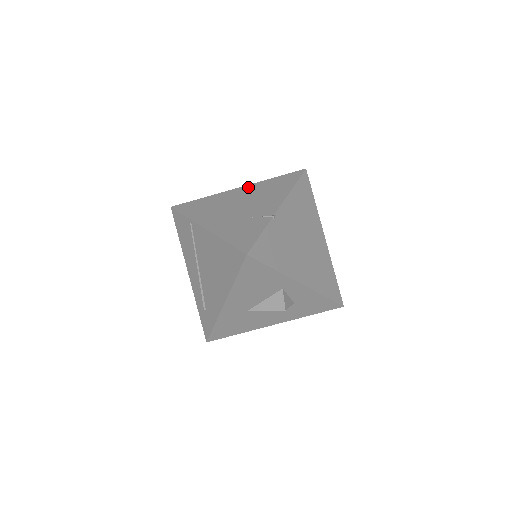
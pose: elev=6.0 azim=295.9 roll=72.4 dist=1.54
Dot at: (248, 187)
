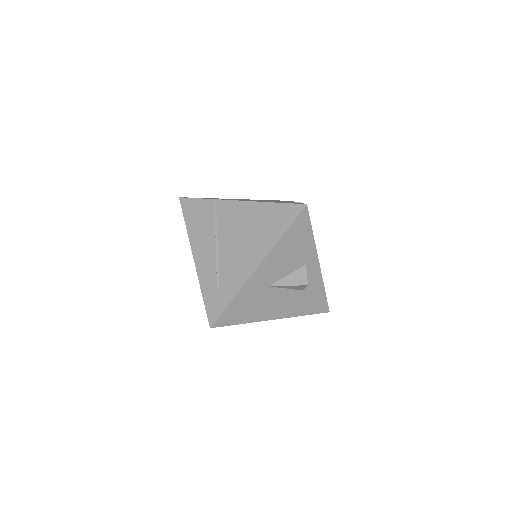
Dot at: occluded
